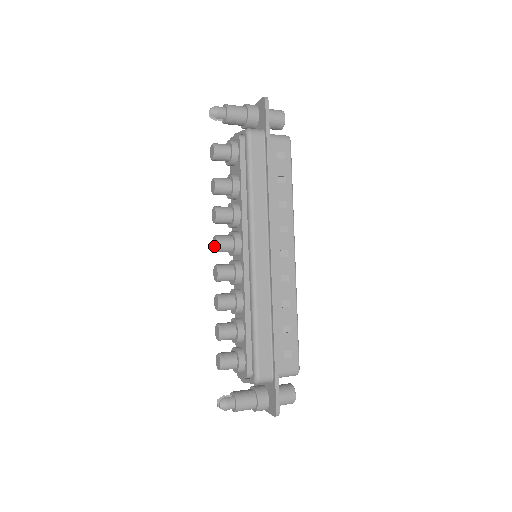
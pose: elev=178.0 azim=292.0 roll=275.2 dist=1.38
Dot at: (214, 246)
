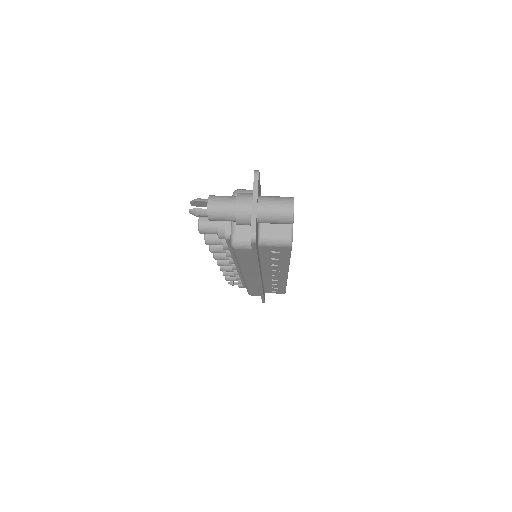
Dot at: occluded
